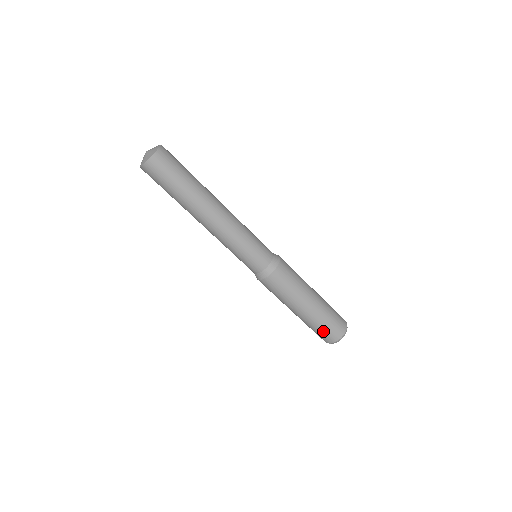
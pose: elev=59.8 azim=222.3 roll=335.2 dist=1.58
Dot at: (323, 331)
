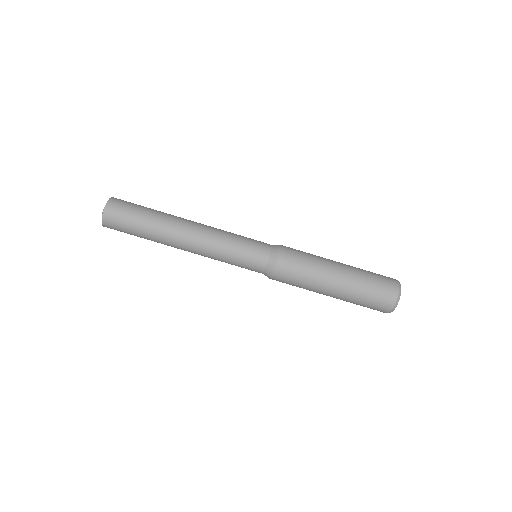
Dot at: (370, 303)
